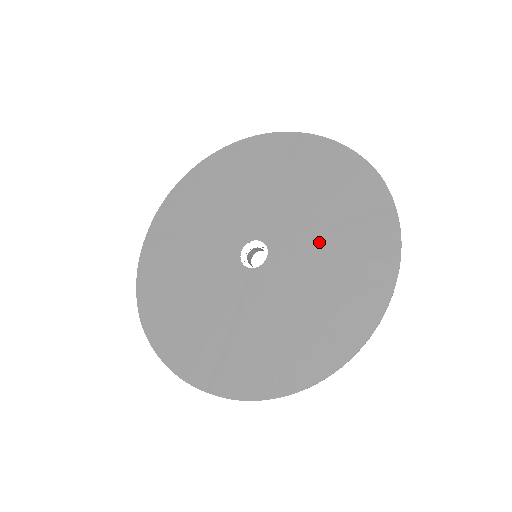
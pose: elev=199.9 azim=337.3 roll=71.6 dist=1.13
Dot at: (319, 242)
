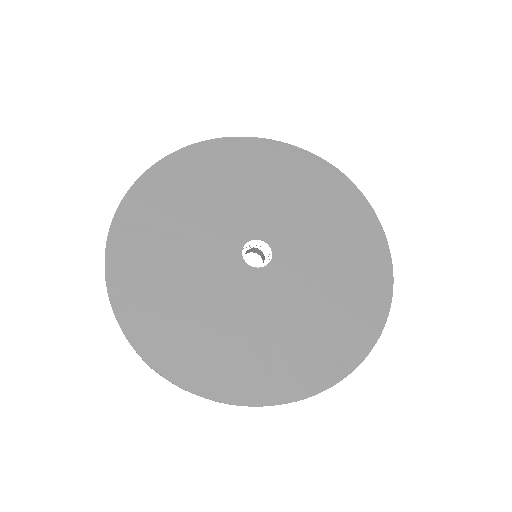
Dot at: (314, 229)
